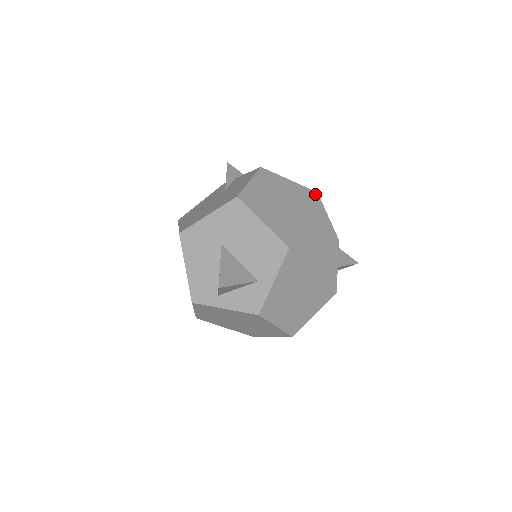
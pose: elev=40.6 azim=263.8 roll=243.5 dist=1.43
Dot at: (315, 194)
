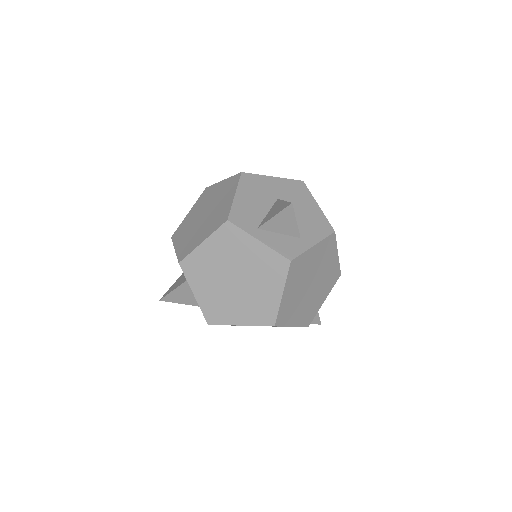
Dot at: occluded
